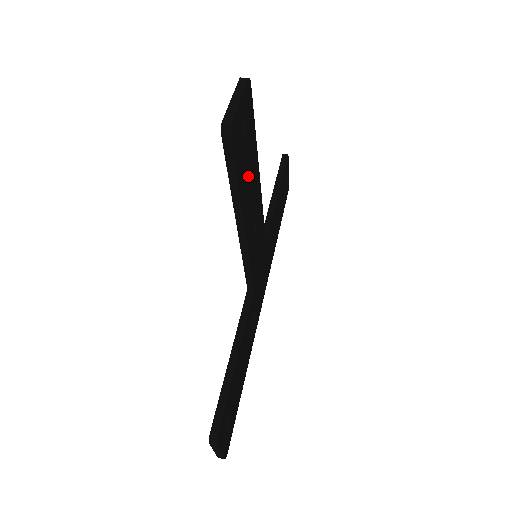
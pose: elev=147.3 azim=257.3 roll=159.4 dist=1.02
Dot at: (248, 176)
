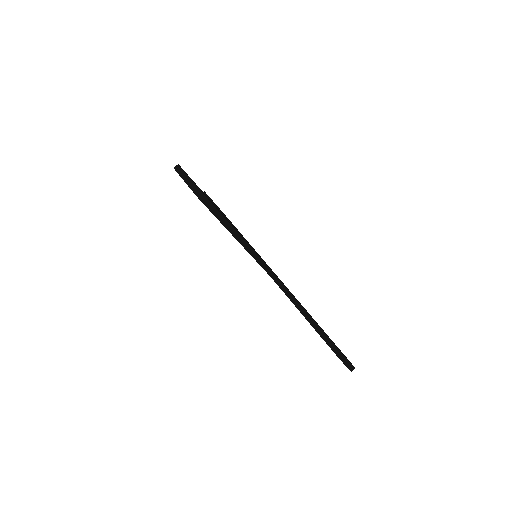
Dot at: (221, 213)
